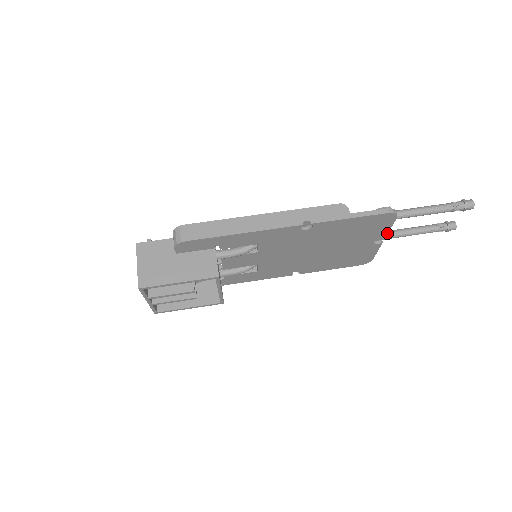
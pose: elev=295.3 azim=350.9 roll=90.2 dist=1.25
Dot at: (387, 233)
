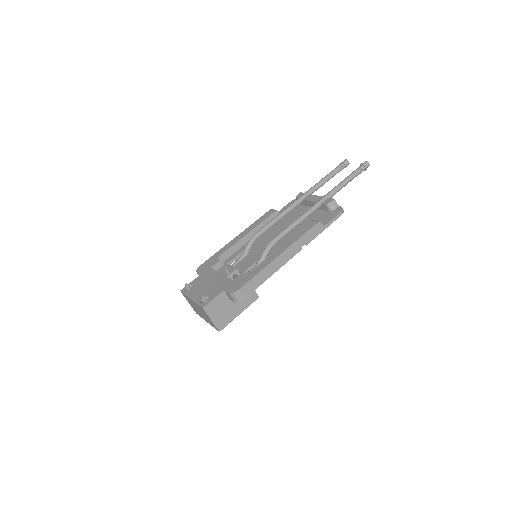
Dot at: occluded
